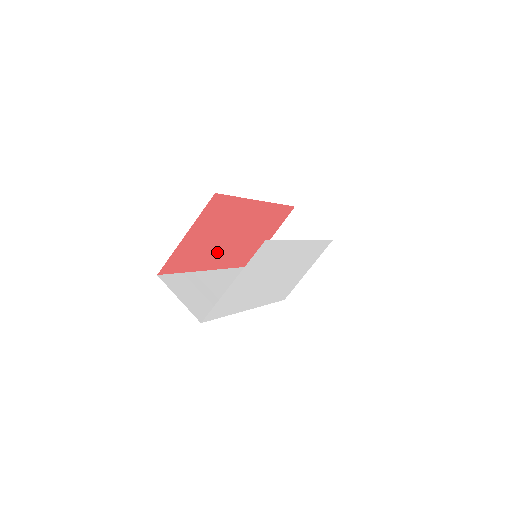
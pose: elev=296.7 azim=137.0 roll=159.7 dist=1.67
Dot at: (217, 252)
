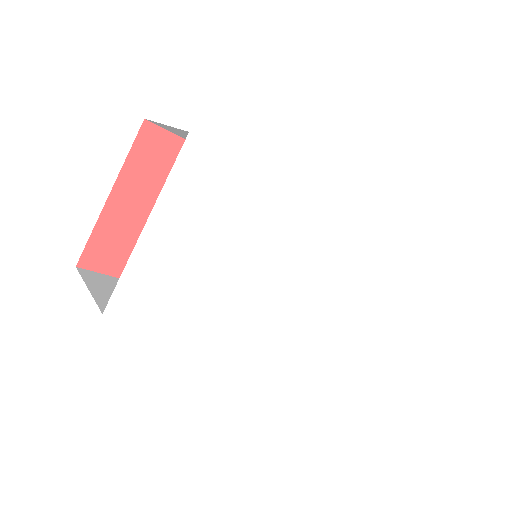
Dot at: occluded
